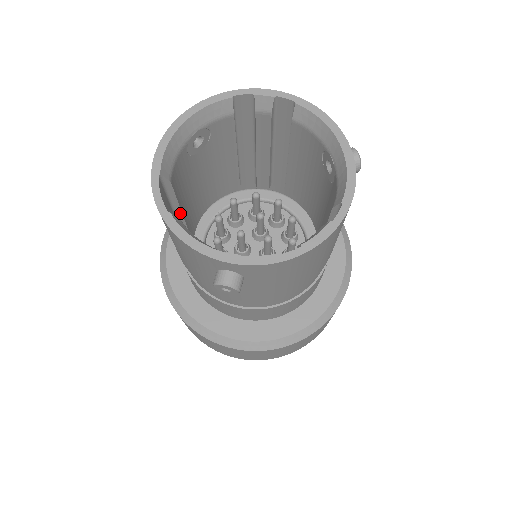
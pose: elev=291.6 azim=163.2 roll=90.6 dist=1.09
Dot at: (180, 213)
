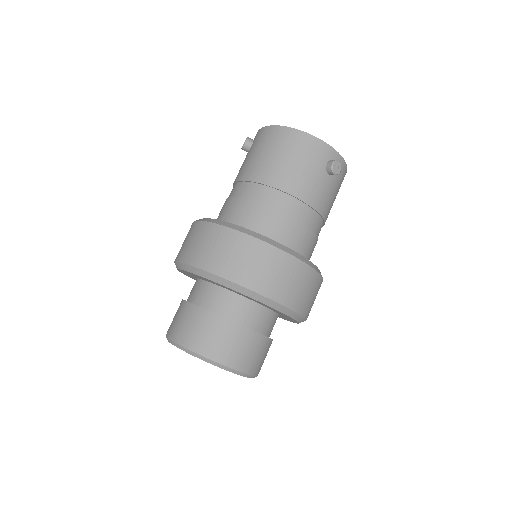
Dot at: occluded
